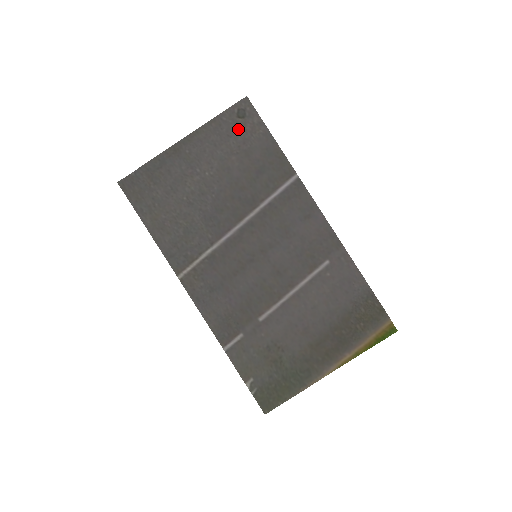
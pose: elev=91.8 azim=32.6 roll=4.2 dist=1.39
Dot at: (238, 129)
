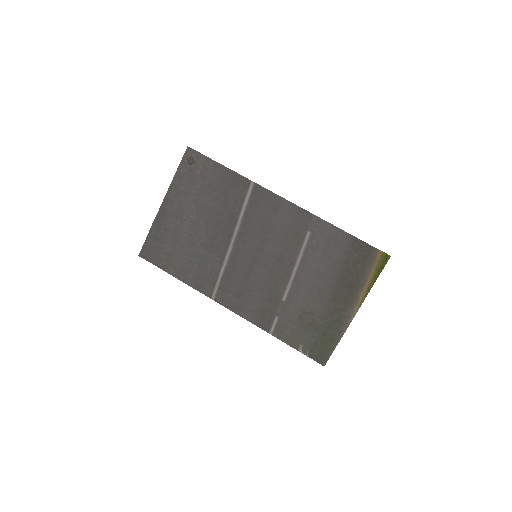
Dot at: (195, 173)
